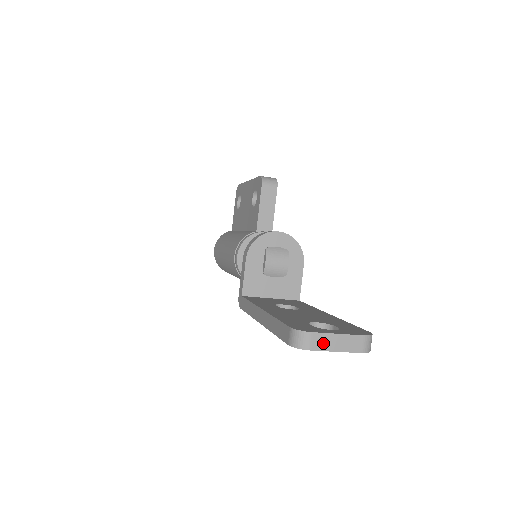
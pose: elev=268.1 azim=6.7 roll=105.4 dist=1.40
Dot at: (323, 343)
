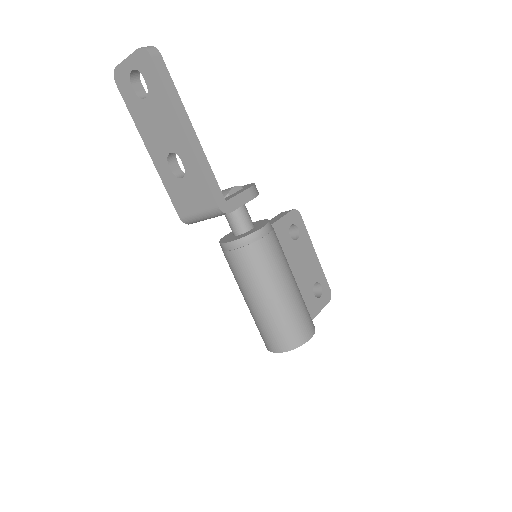
Dot at: occluded
